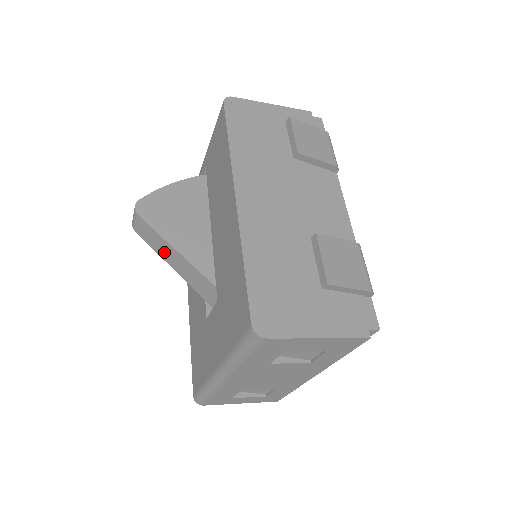
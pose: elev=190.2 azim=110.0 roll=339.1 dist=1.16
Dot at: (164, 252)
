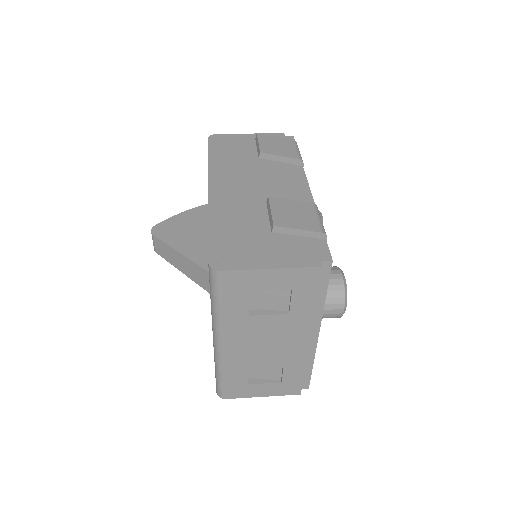
Dot at: (176, 261)
